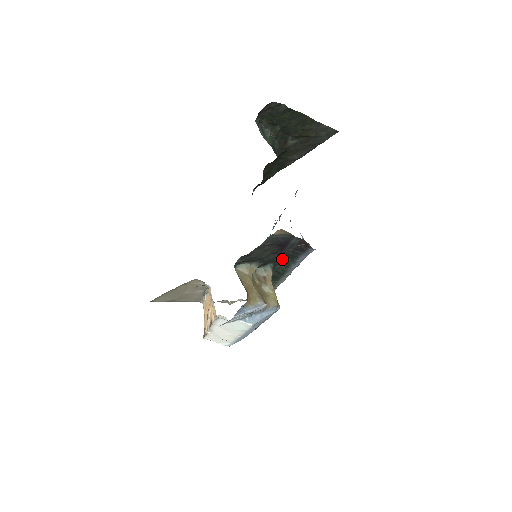
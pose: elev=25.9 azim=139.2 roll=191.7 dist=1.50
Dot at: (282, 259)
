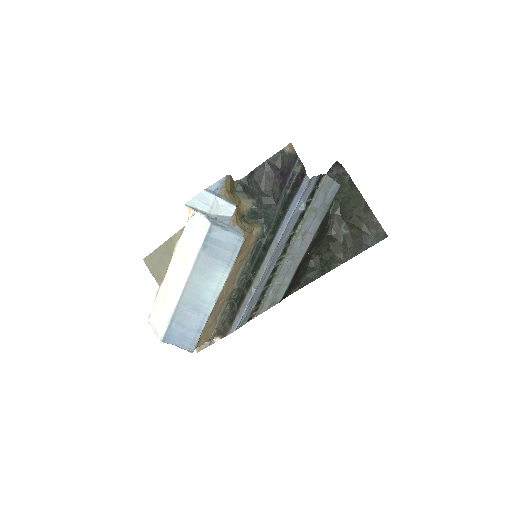
Dot at: (276, 219)
